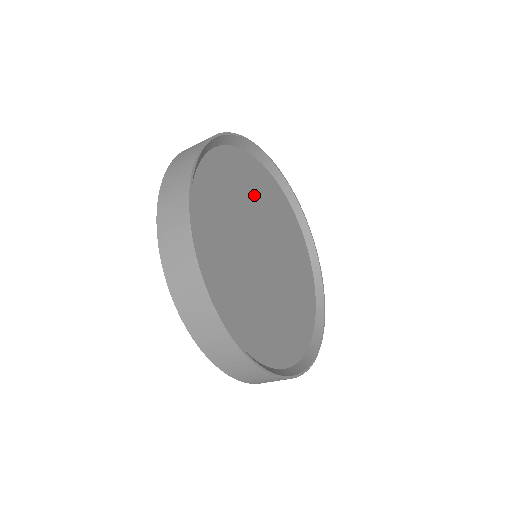
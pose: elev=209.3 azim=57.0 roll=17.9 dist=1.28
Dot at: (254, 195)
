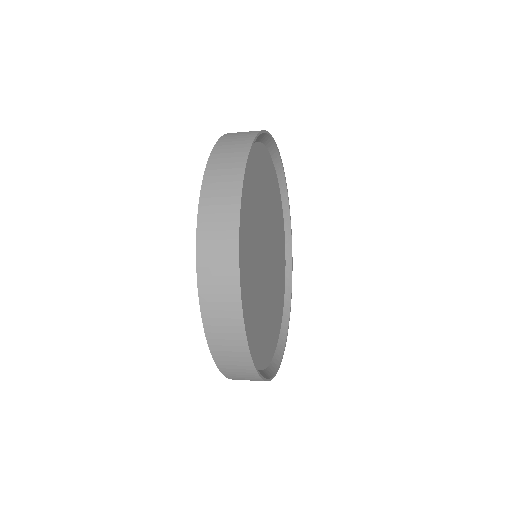
Dot at: (264, 194)
